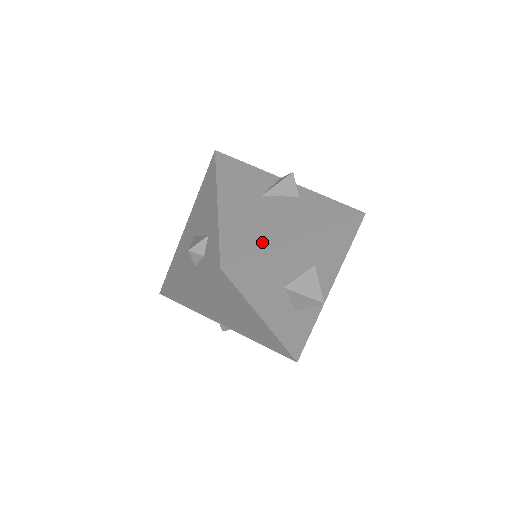
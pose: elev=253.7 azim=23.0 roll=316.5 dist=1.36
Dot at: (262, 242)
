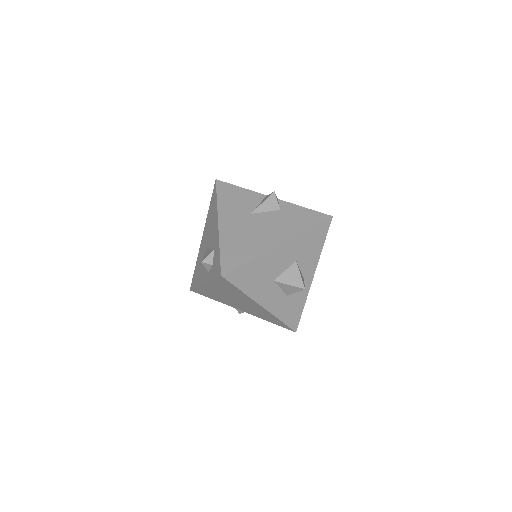
Dot at: (251, 252)
